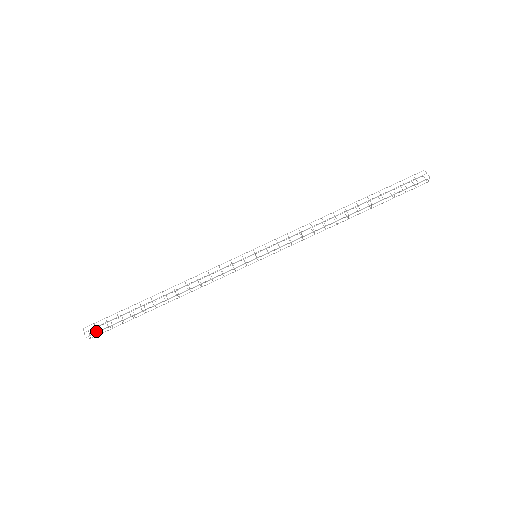
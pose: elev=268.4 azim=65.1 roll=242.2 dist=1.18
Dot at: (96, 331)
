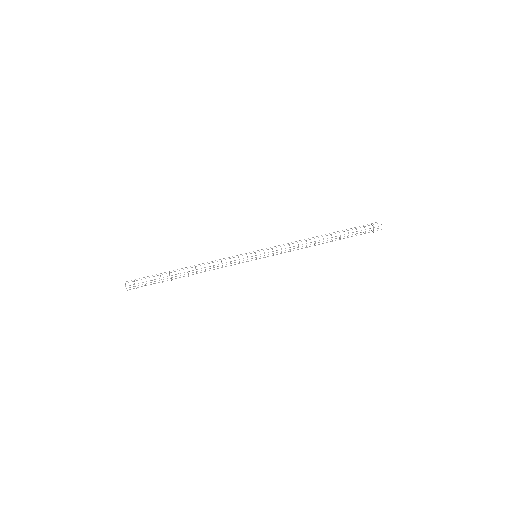
Dot at: (134, 283)
